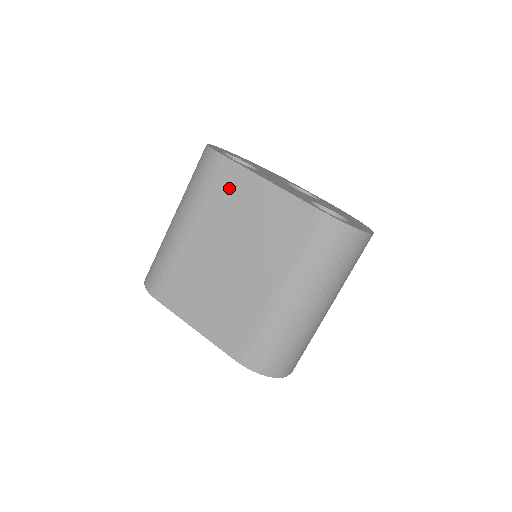
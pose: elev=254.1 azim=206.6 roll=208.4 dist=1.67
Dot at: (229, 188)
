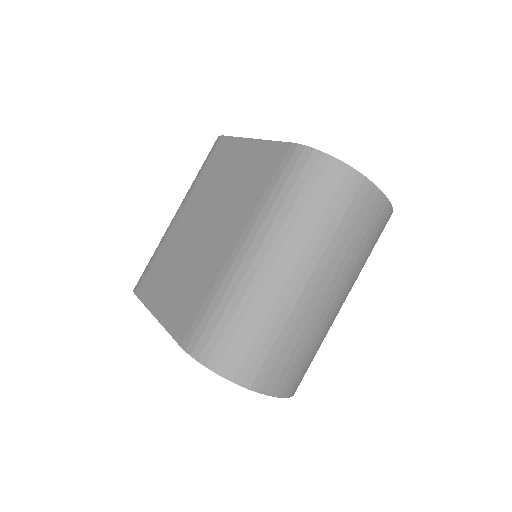
Dot at: (220, 161)
